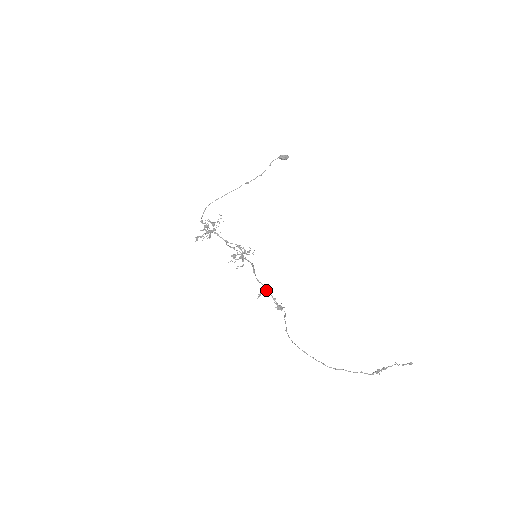
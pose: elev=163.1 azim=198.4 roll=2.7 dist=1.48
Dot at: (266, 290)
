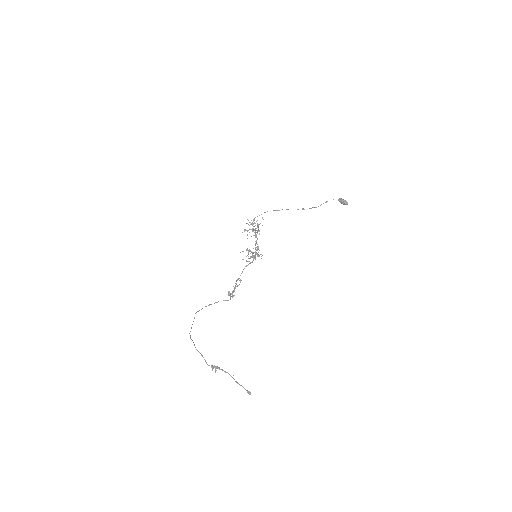
Dot at: (237, 280)
